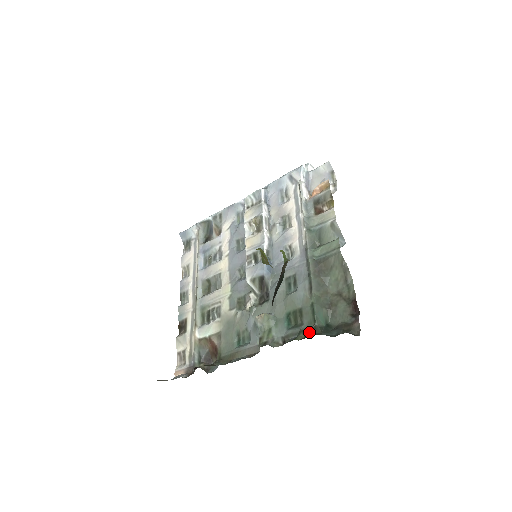
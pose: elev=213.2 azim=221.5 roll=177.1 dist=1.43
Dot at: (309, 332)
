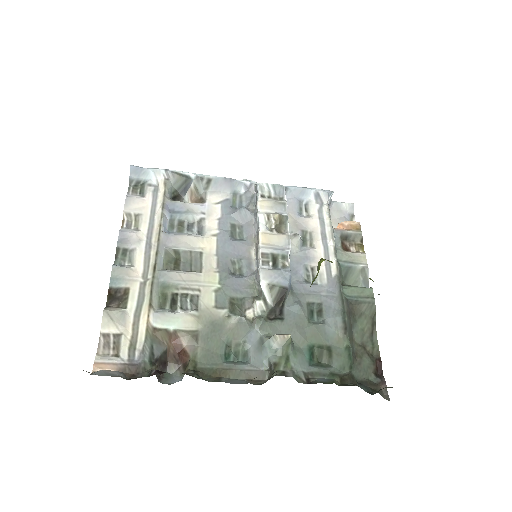
Dot at: (347, 379)
